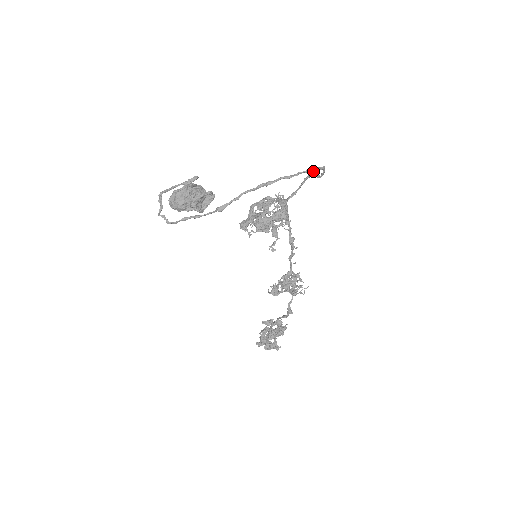
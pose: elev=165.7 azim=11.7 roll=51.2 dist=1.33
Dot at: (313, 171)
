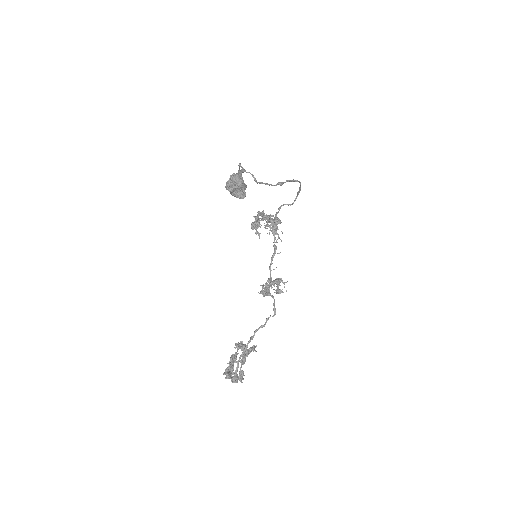
Dot at: (299, 192)
